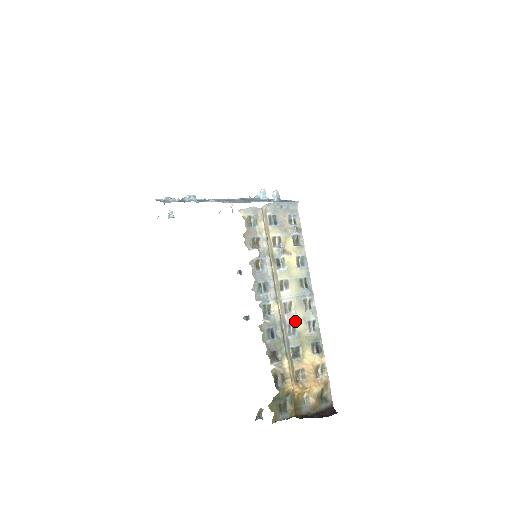
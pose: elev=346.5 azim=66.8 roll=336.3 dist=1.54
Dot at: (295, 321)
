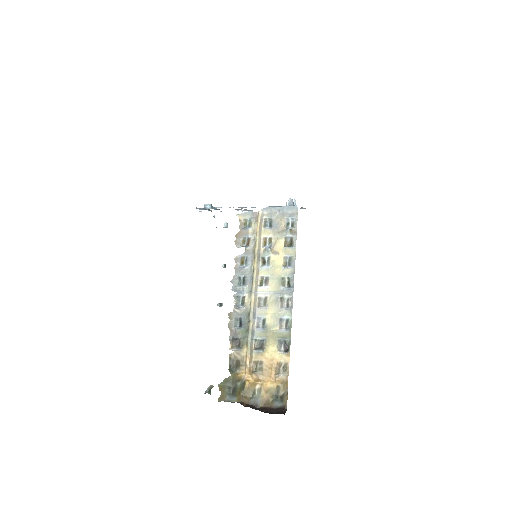
Dot at: (266, 316)
